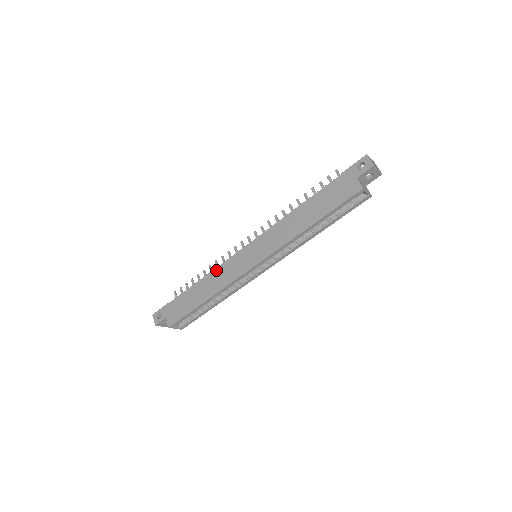
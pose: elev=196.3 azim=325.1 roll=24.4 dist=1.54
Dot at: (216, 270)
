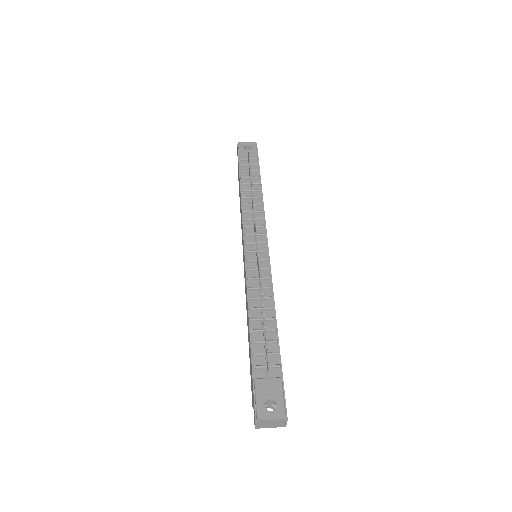
Dot at: (241, 213)
